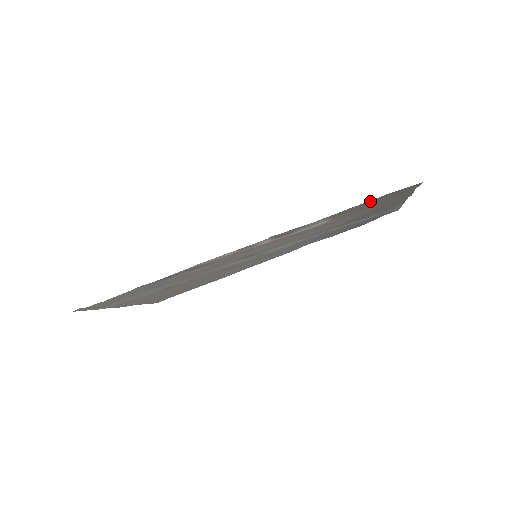
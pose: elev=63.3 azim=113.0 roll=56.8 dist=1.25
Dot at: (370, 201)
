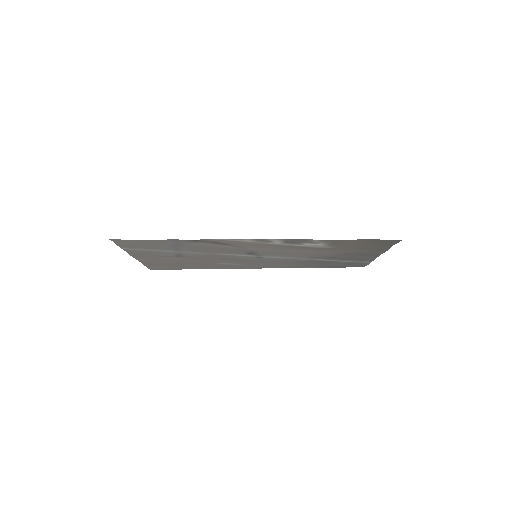
Dot at: (361, 240)
